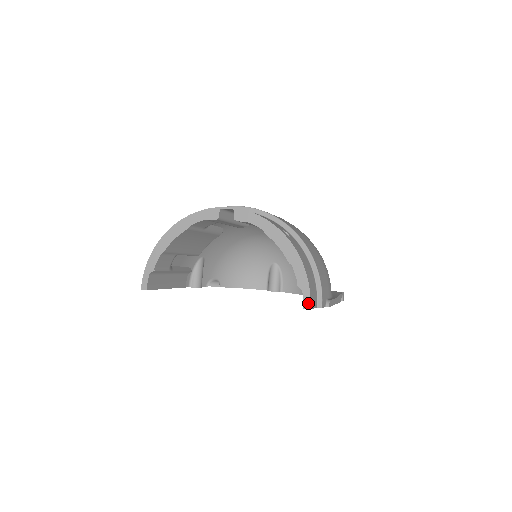
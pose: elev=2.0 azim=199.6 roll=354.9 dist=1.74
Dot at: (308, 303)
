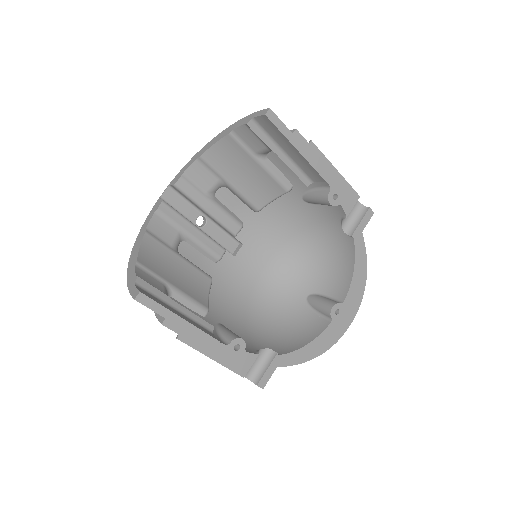
Dot at: (264, 111)
